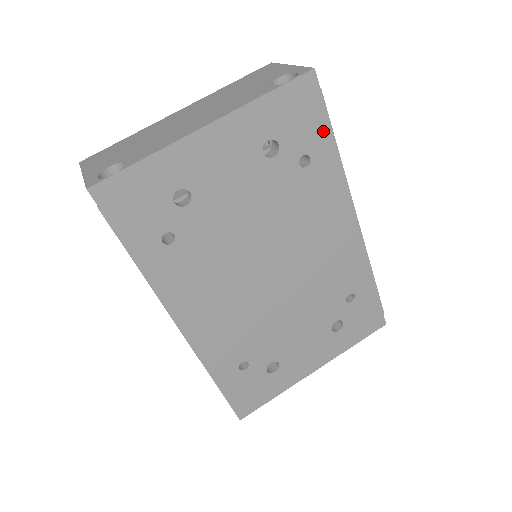
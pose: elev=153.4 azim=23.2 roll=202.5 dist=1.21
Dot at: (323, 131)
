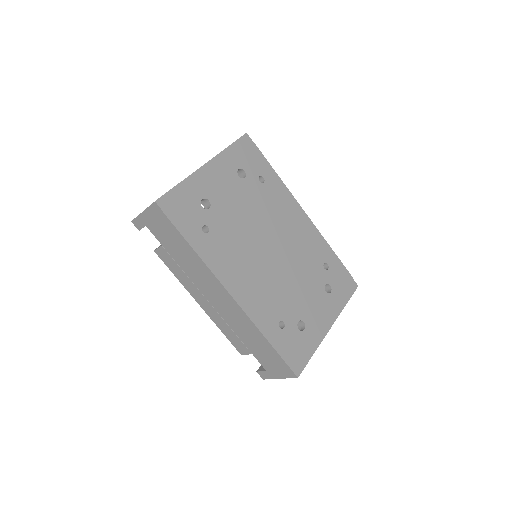
Dot at: (264, 163)
